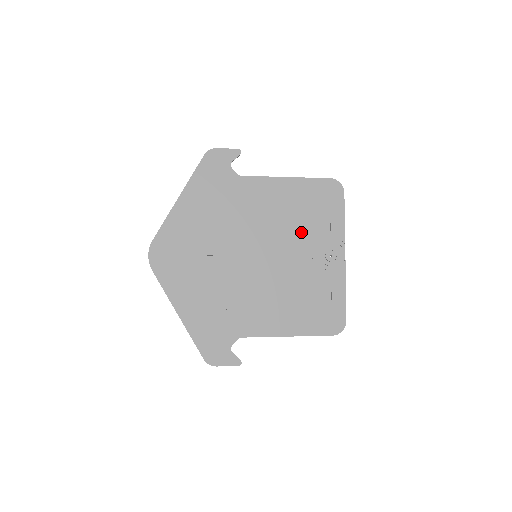
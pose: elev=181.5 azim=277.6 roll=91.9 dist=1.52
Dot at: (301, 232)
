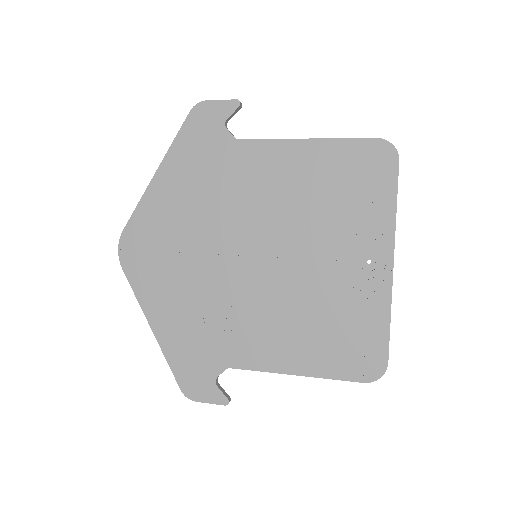
Dot at: (324, 223)
